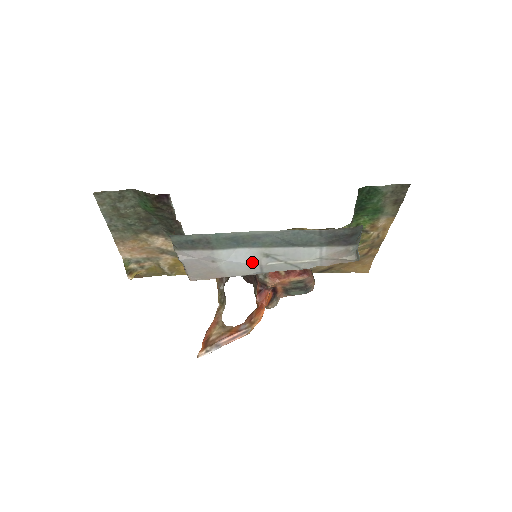
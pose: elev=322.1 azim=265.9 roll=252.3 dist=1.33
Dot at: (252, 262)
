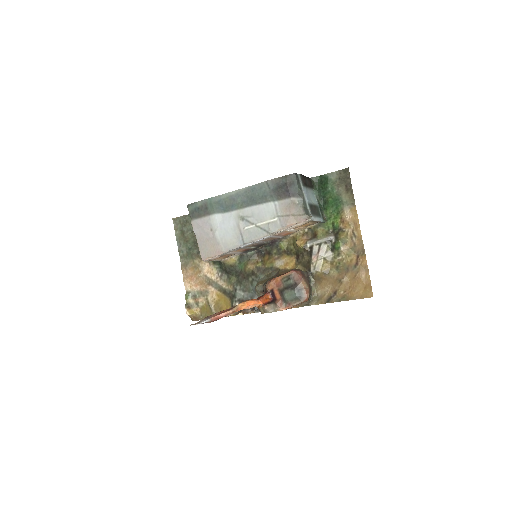
Dot at: (234, 227)
